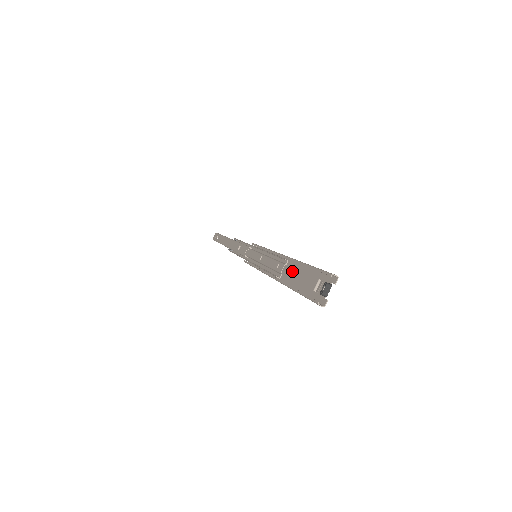
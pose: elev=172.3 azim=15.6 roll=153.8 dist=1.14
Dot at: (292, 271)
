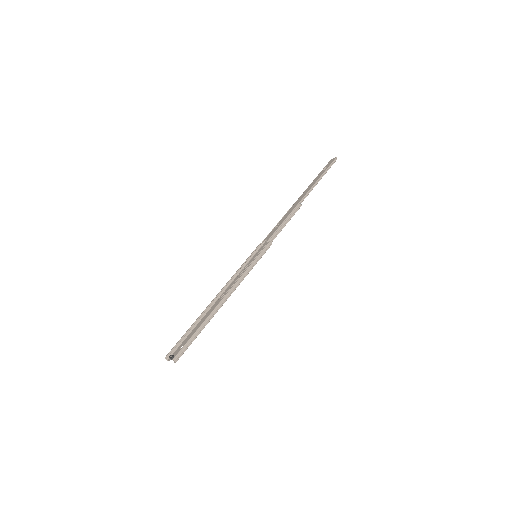
Dot at: occluded
